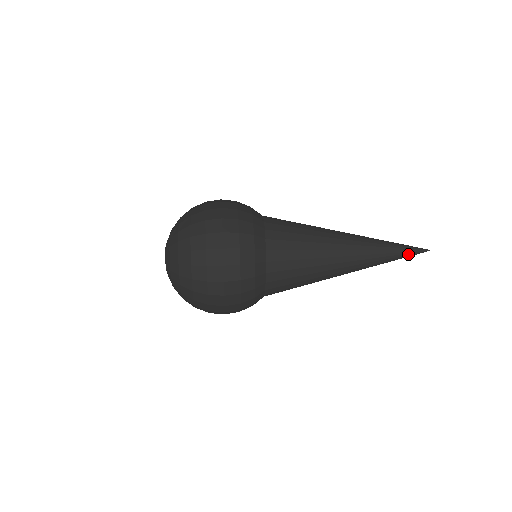
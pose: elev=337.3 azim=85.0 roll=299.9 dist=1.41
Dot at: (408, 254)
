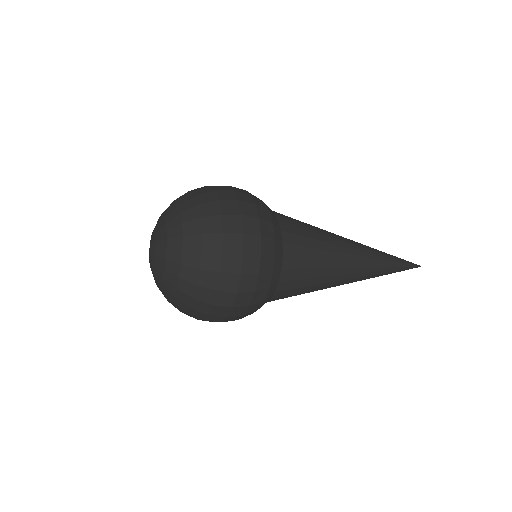
Dot at: (403, 260)
